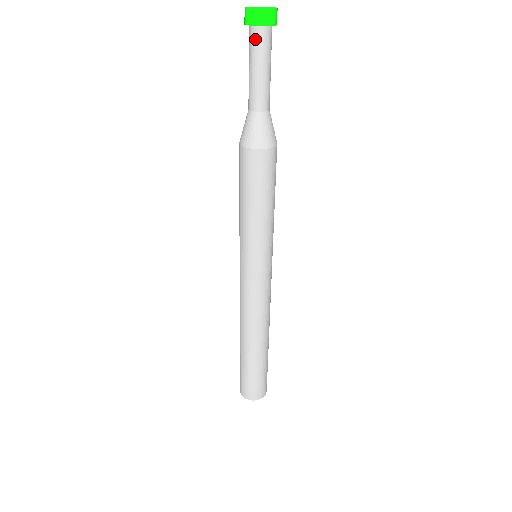
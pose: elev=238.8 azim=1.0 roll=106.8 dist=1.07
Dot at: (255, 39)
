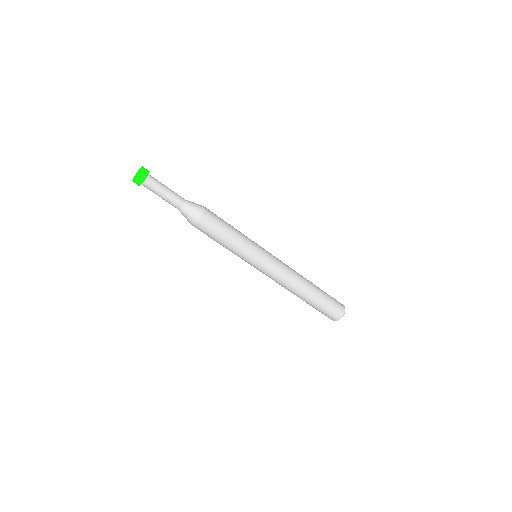
Dot at: (150, 184)
